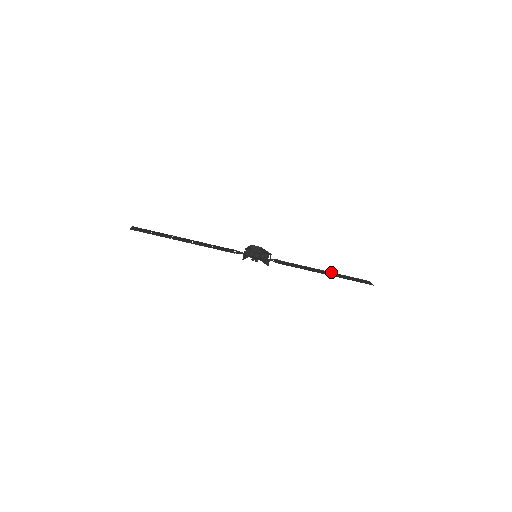
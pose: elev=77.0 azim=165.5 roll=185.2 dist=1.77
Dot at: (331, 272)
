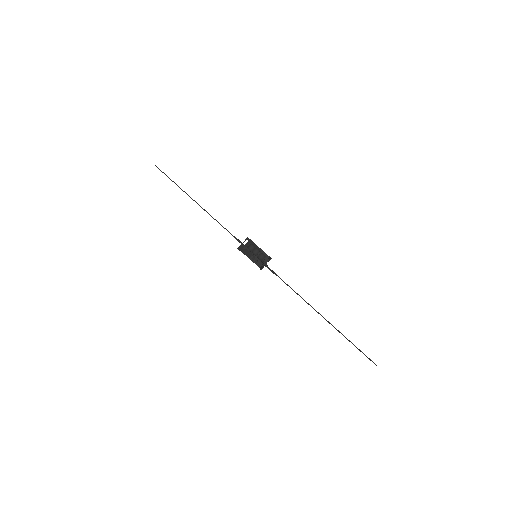
Dot at: occluded
